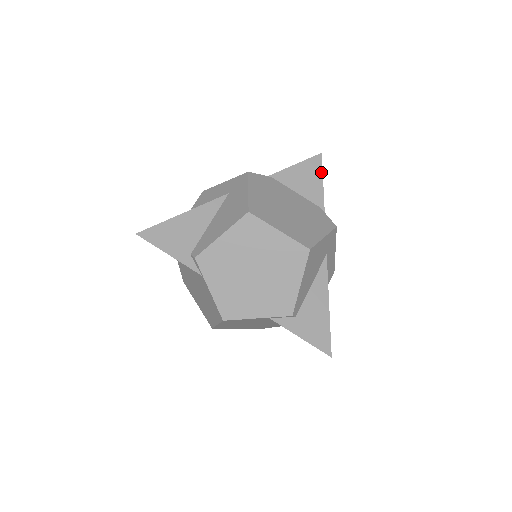
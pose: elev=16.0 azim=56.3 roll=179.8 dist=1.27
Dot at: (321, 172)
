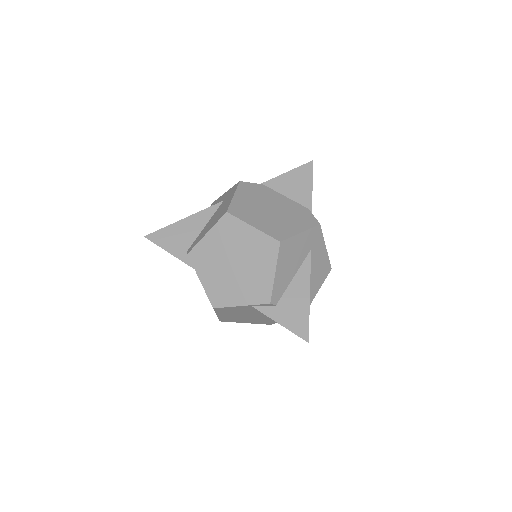
Dot at: (311, 177)
